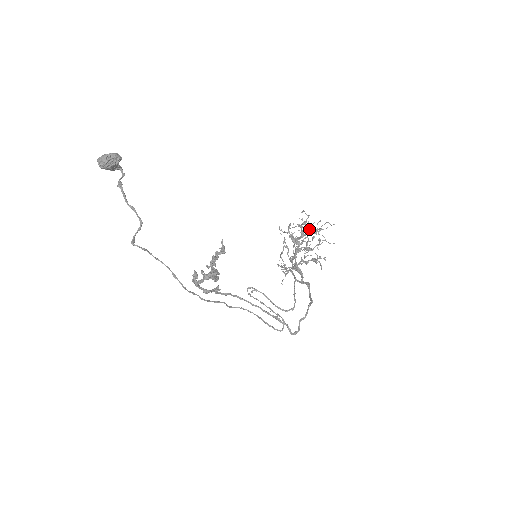
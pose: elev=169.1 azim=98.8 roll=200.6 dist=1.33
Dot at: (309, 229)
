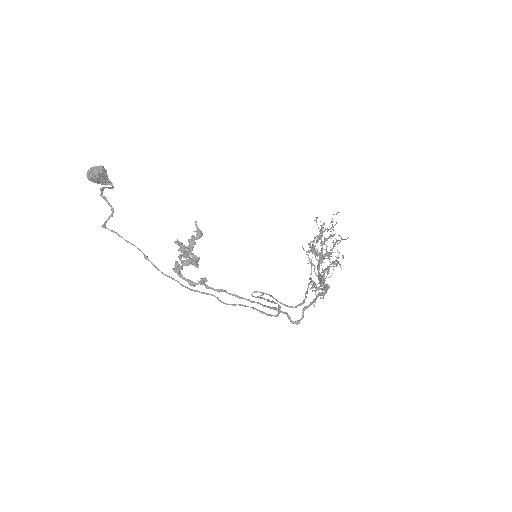
Dot at: (321, 230)
